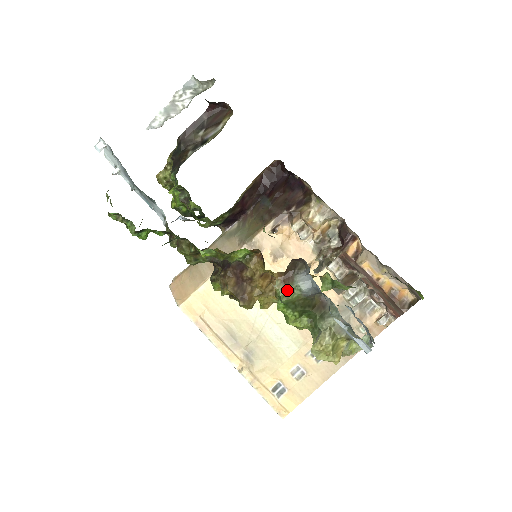
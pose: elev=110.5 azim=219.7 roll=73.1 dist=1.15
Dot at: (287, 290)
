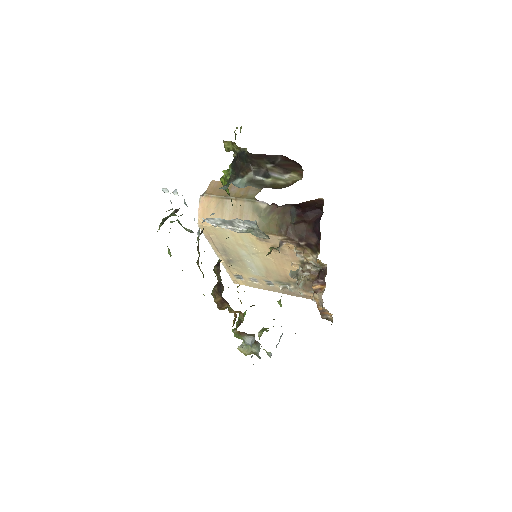
Dot at: (239, 335)
